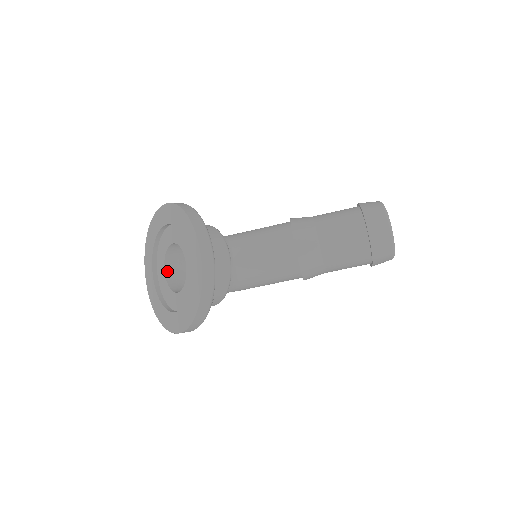
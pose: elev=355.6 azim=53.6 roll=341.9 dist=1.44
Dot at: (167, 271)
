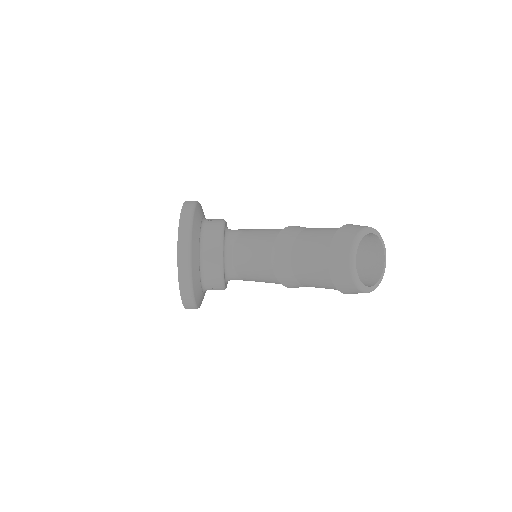
Dot at: occluded
